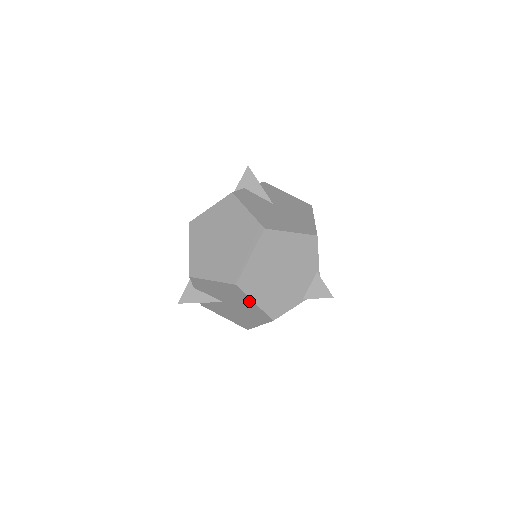
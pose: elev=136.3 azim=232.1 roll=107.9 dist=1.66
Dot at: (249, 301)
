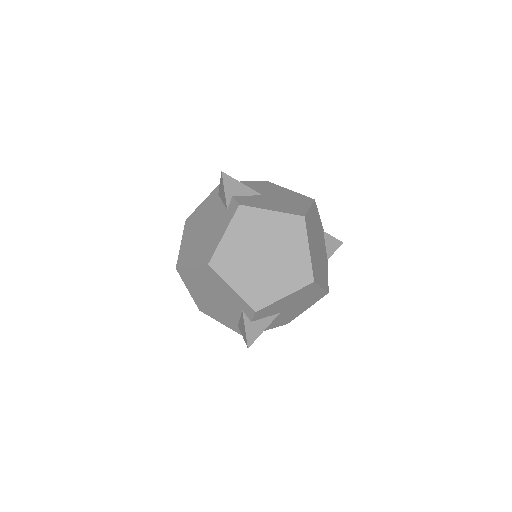
Dot at: (316, 290)
